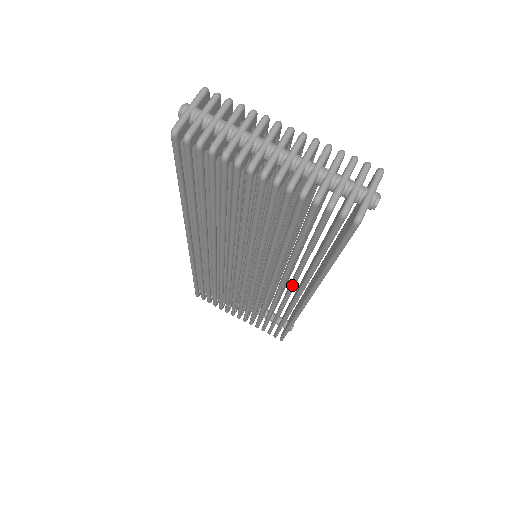
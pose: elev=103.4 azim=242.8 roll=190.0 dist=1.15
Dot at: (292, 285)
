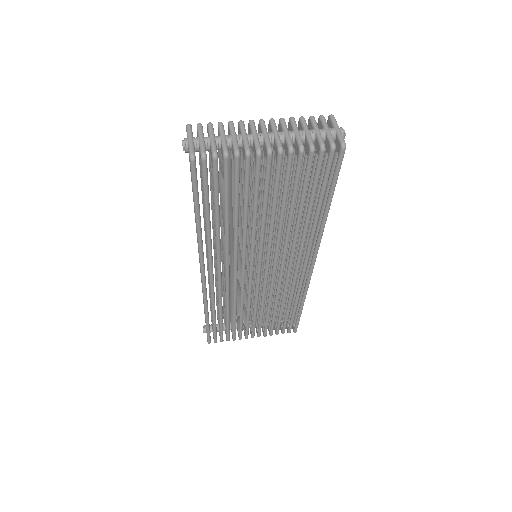
Dot at: (301, 251)
